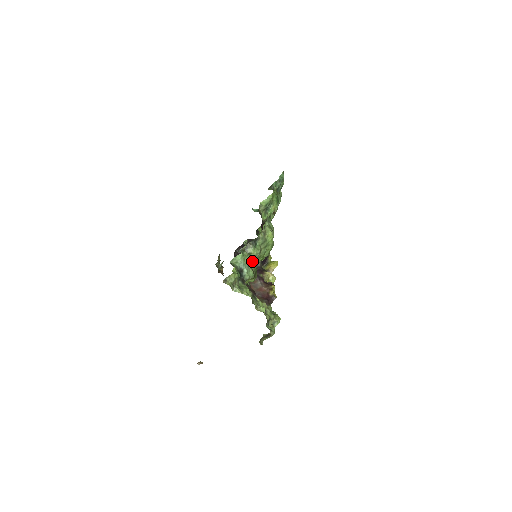
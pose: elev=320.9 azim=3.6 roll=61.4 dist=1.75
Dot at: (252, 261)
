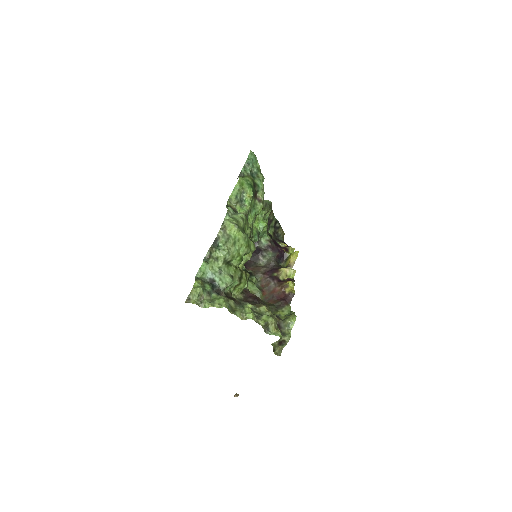
Dot at: (226, 265)
